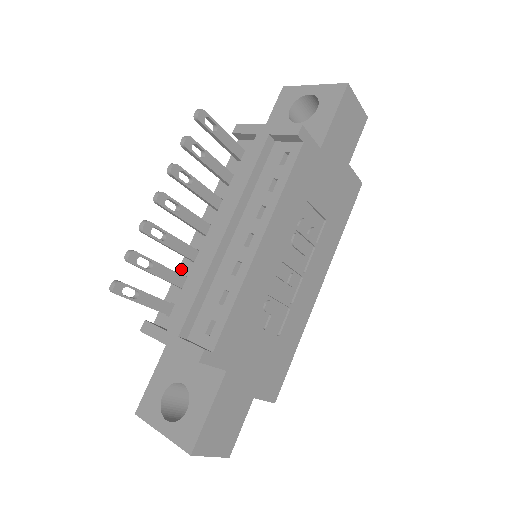
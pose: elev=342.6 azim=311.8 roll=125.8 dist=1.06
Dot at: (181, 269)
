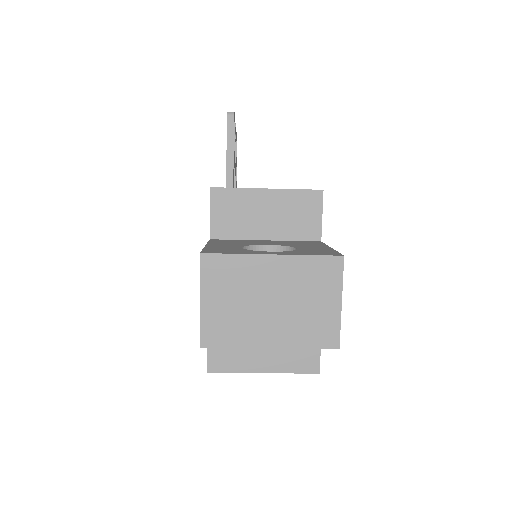
Dot at: occluded
